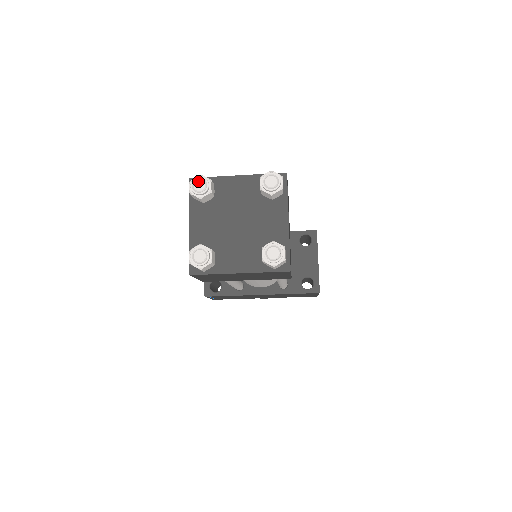
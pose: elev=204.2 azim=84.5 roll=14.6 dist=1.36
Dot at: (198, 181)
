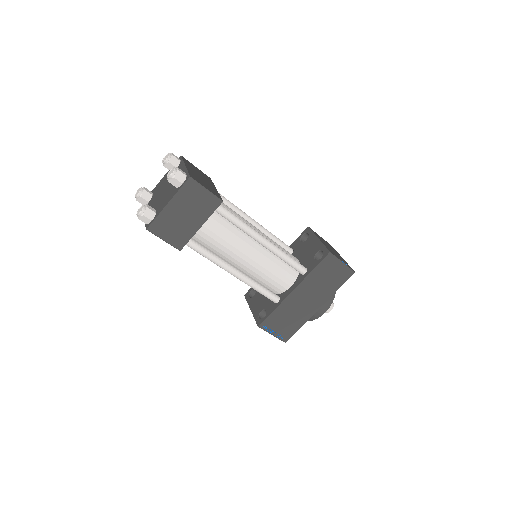
Dot at: (137, 192)
